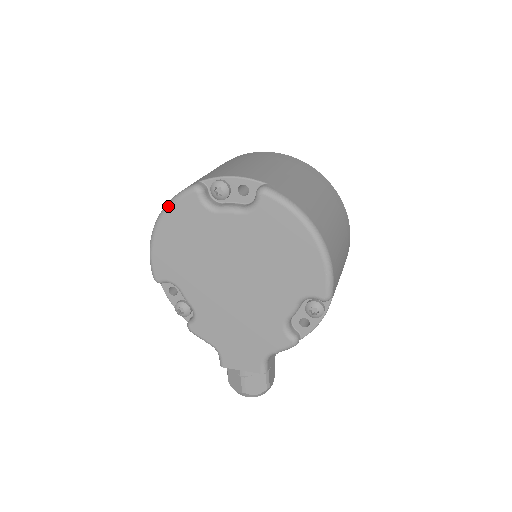
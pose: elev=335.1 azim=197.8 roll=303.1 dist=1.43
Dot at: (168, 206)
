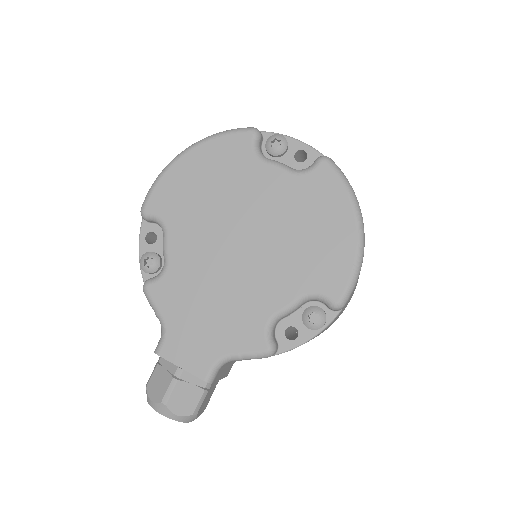
Dot at: (212, 136)
